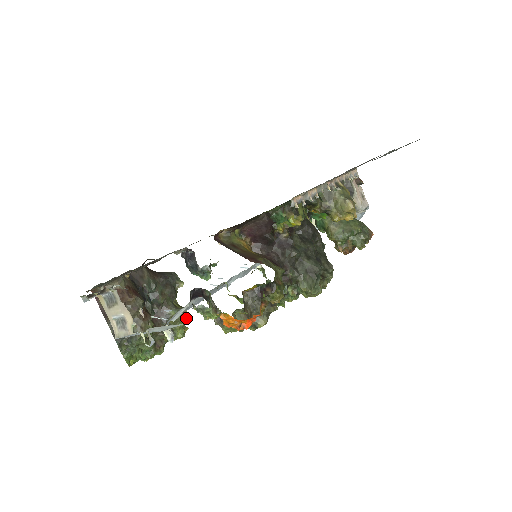
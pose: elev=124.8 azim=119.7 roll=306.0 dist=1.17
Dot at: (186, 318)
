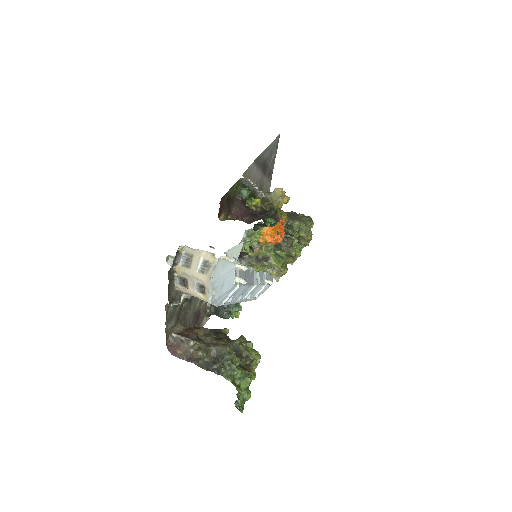
Dot at: (250, 341)
